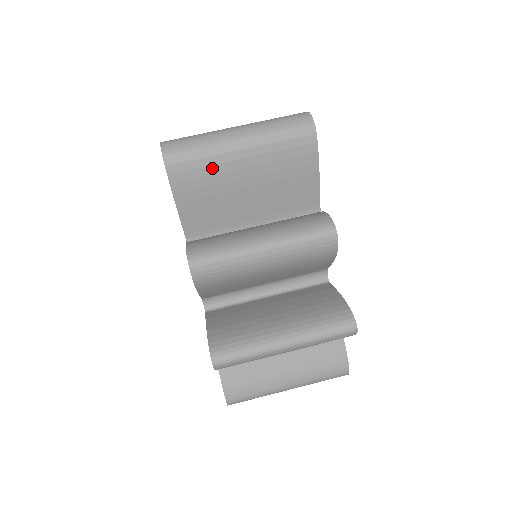
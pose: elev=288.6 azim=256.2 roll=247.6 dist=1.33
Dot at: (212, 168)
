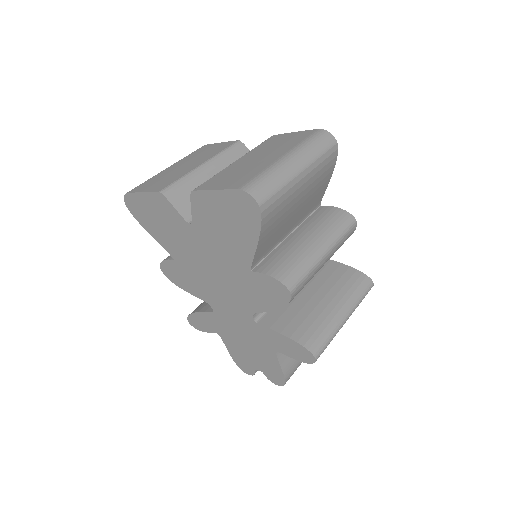
Dot at: (286, 201)
